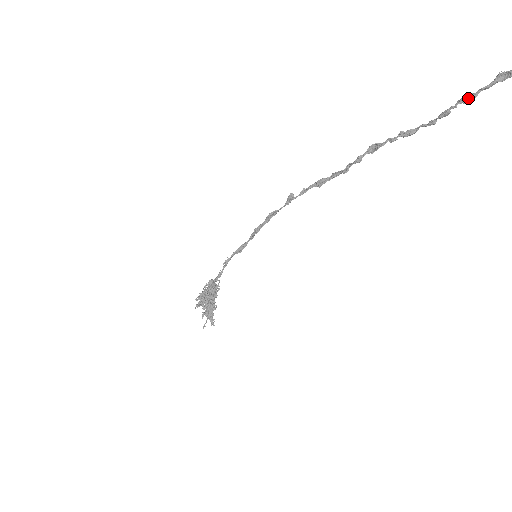
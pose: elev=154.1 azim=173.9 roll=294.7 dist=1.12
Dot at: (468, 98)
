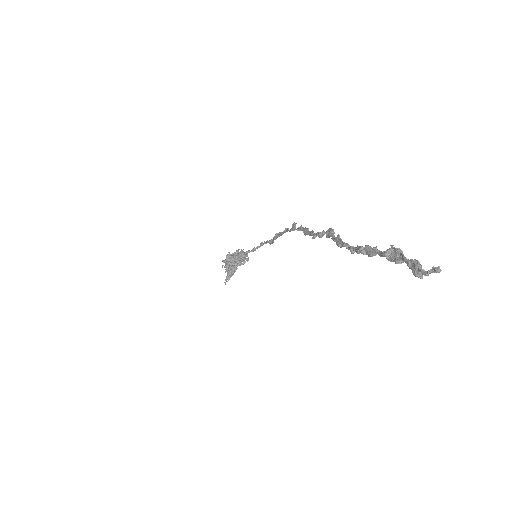
Dot at: (366, 250)
